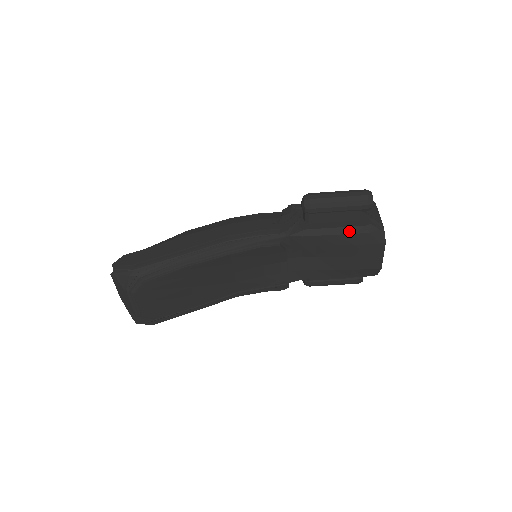
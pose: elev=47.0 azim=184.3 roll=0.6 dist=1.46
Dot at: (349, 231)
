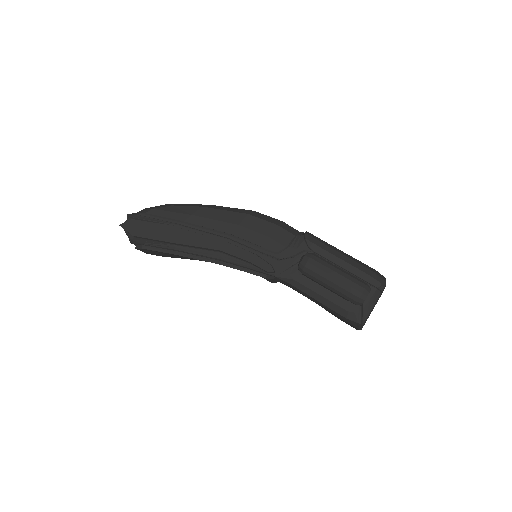
Dot at: (330, 306)
